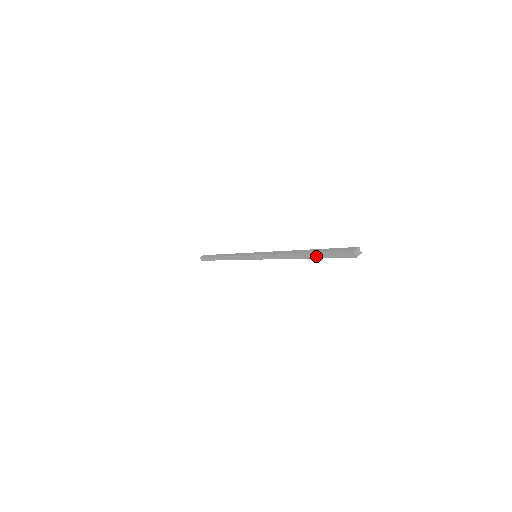
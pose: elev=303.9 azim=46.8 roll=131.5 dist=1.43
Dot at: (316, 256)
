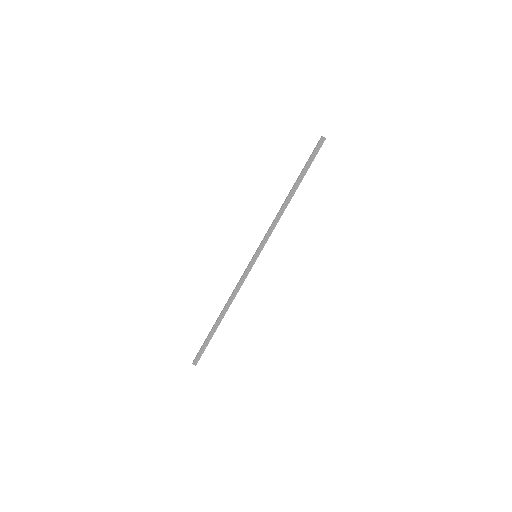
Dot at: (303, 175)
